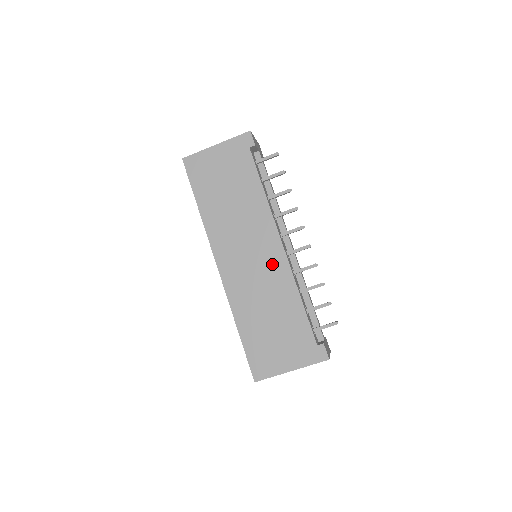
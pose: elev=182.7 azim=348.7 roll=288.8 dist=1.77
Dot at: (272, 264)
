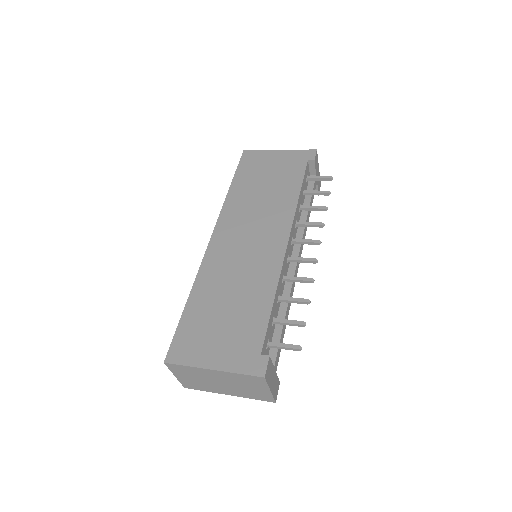
Dot at: (266, 255)
